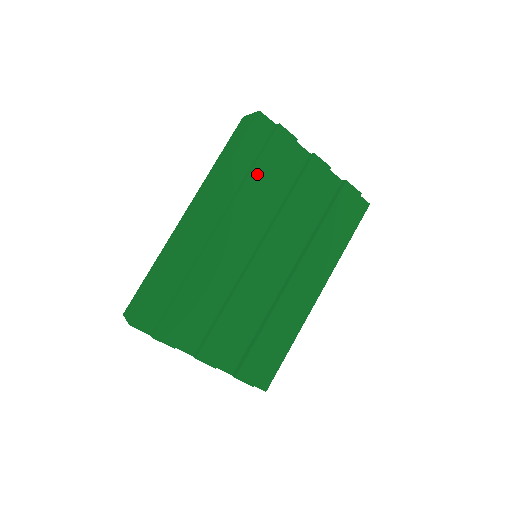
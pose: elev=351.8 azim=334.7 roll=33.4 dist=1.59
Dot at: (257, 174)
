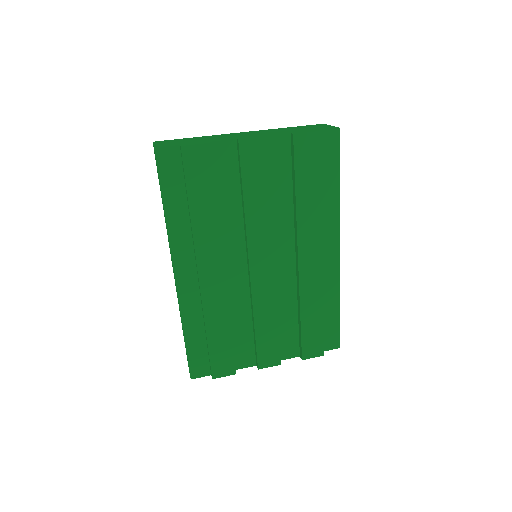
Dot at: (197, 208)
